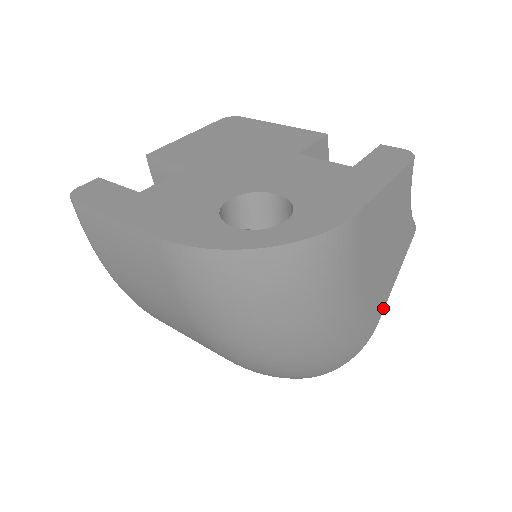
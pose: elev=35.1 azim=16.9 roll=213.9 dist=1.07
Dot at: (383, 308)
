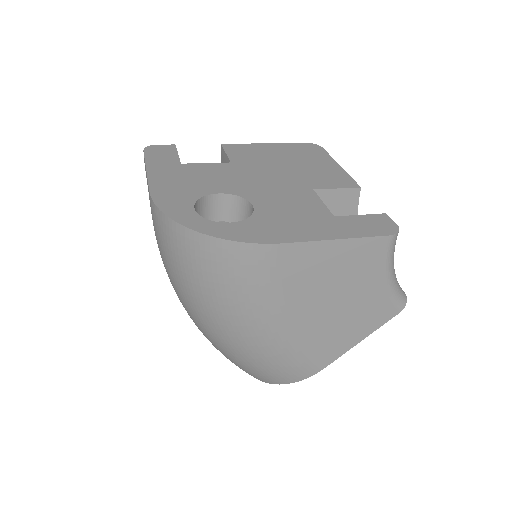
Dot at: (334, 358)
